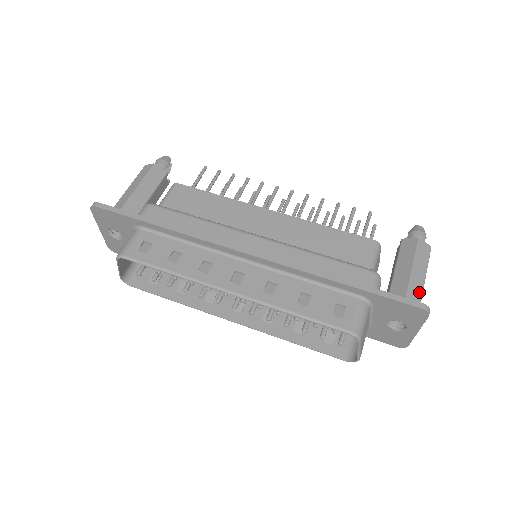
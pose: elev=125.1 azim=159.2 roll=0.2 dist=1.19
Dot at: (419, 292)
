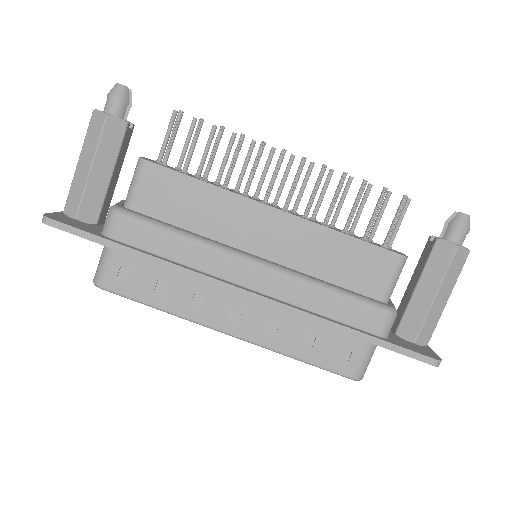
Dot at: (438, 314)
